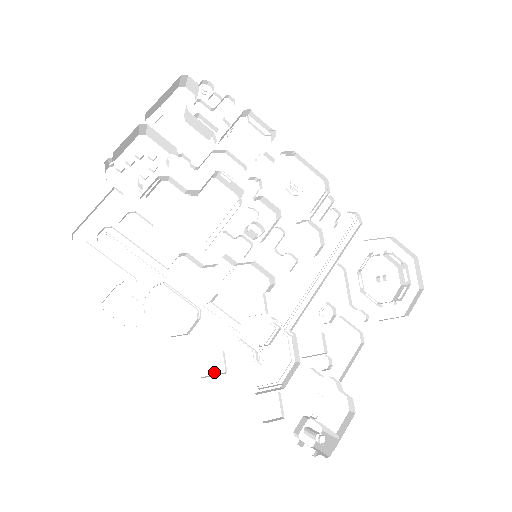
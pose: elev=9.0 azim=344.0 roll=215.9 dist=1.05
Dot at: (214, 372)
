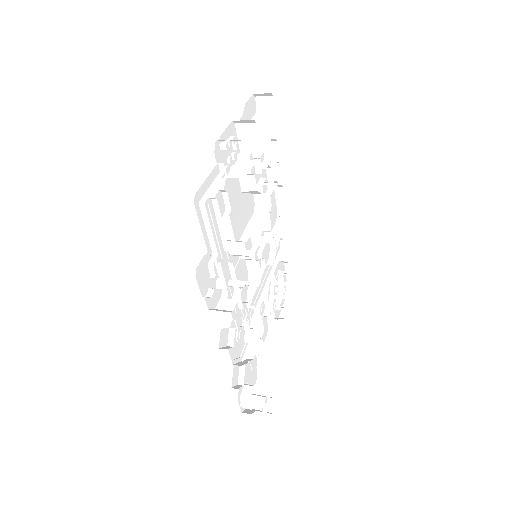
Dot at: (224, 345)
